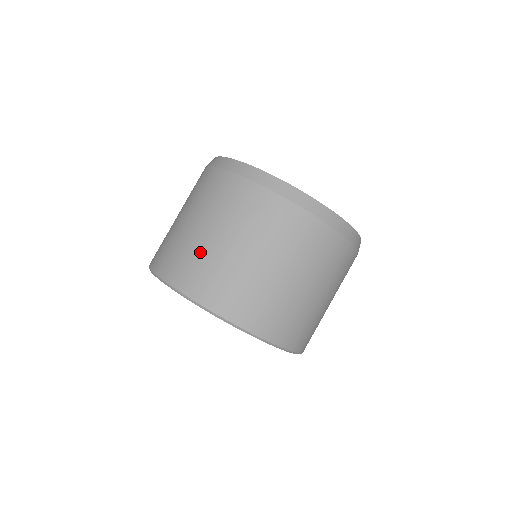
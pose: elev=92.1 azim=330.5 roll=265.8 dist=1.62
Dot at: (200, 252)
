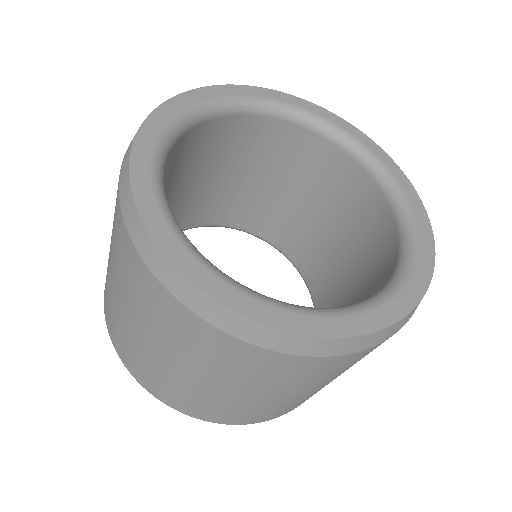
Dot at: (212, 400)
